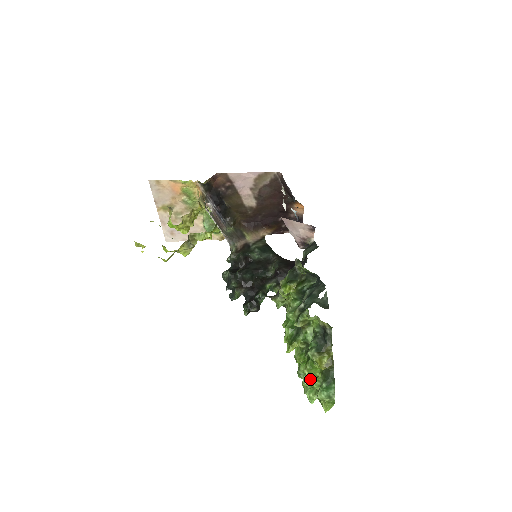
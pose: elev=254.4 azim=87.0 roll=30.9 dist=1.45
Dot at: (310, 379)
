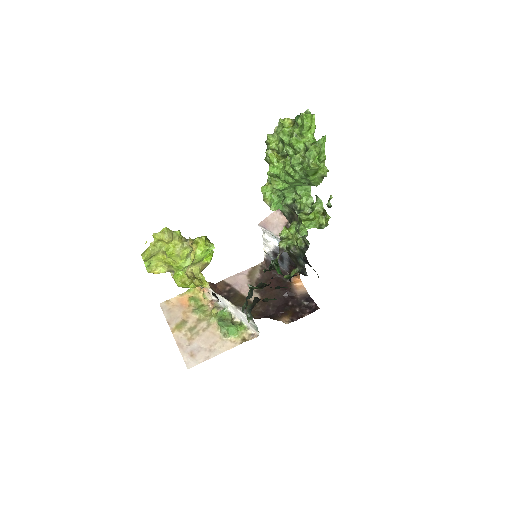
Dot at: (291, 136)
